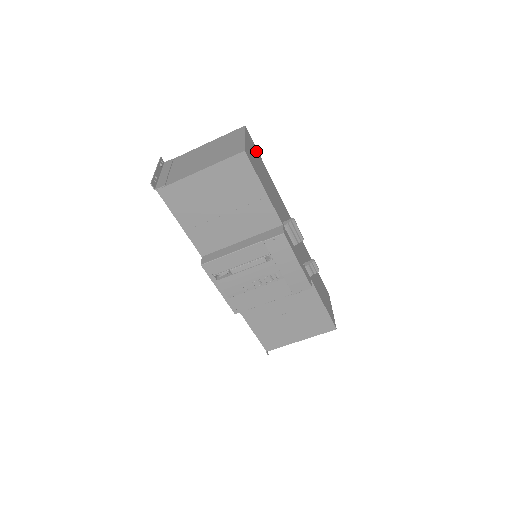
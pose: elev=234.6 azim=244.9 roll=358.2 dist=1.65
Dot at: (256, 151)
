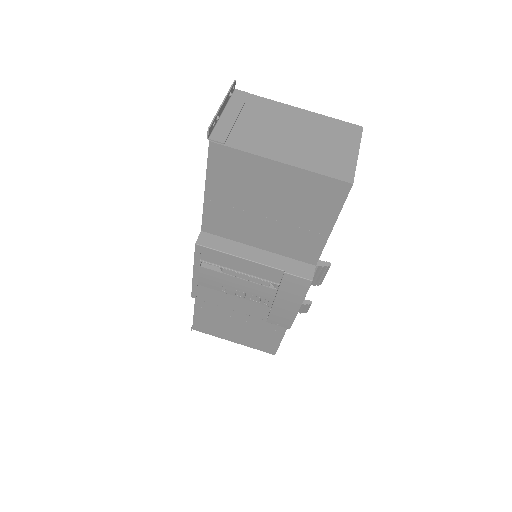
Dot at: occluded
